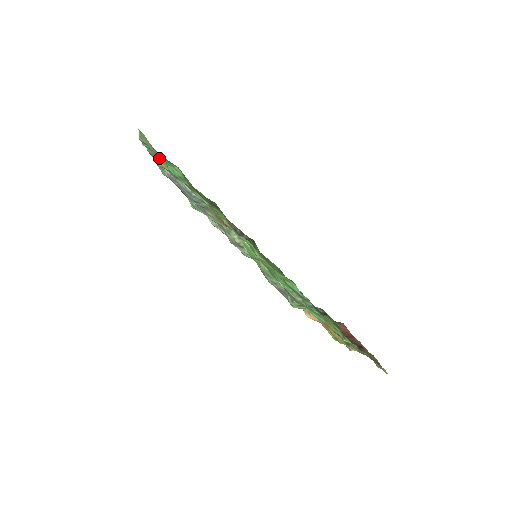
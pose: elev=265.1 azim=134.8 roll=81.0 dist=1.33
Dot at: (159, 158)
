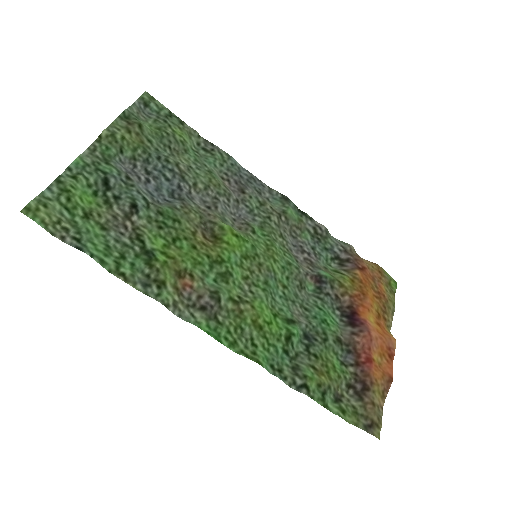
Dot at: (74, 223)
